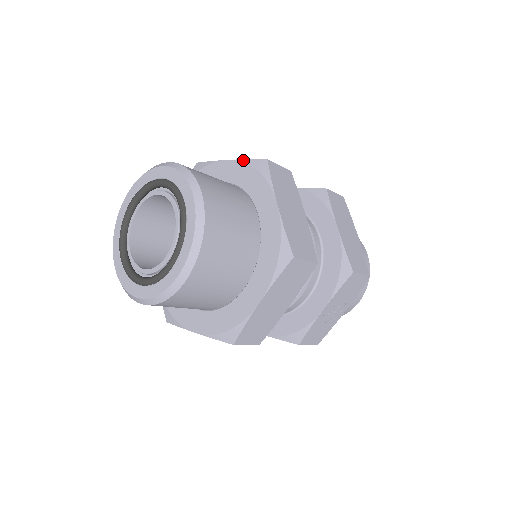
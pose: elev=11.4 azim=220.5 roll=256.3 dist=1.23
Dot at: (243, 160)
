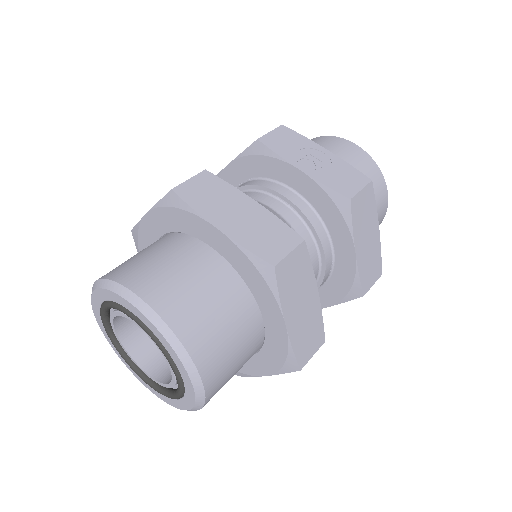
Dot at: (290, 347)
